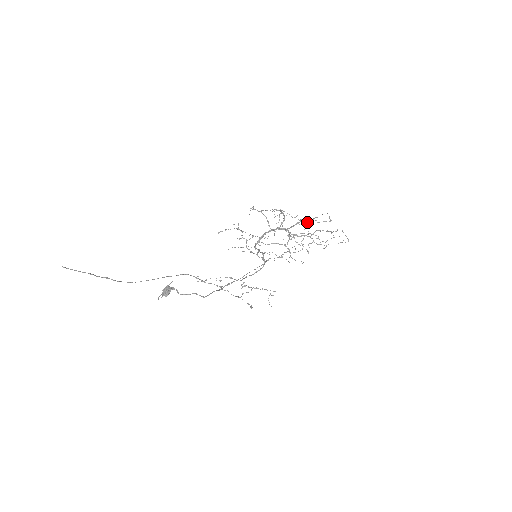
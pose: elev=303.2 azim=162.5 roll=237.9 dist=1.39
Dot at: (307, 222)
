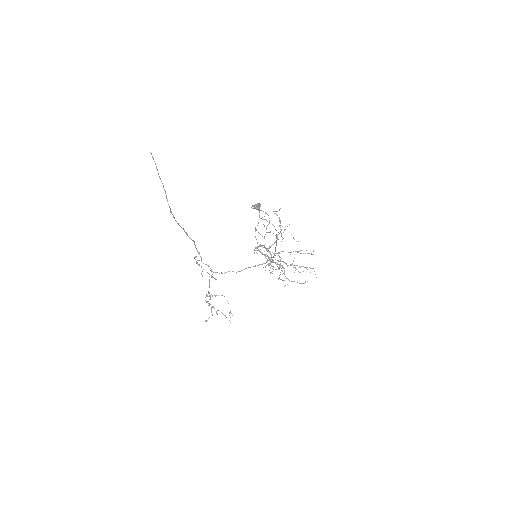
Dot at: occluded
